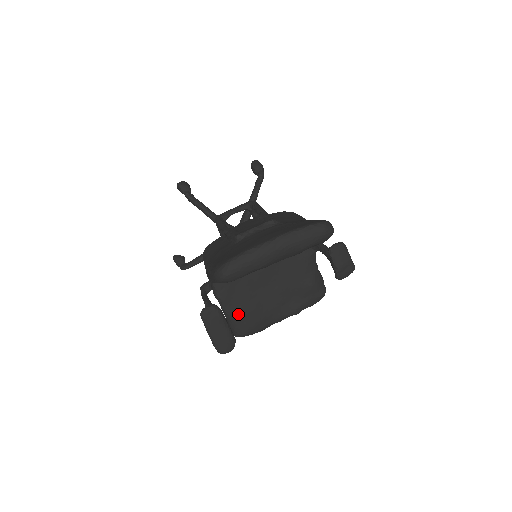
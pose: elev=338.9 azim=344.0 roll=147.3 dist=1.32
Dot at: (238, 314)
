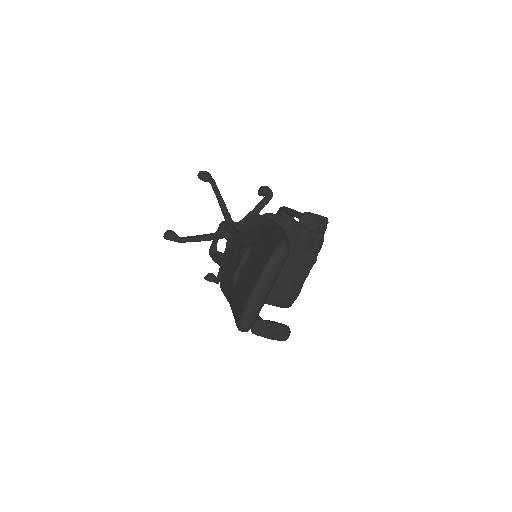
Dot at: (276, 298)
